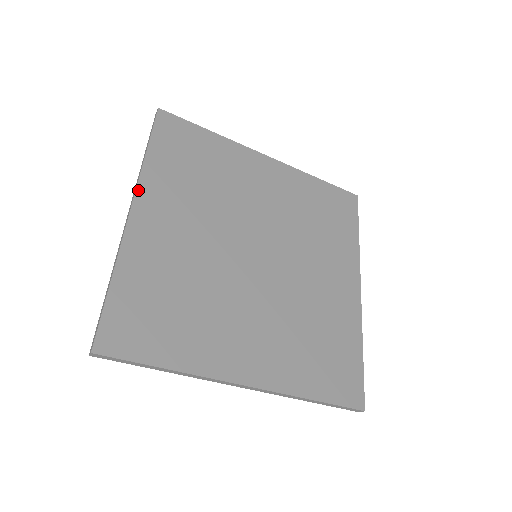
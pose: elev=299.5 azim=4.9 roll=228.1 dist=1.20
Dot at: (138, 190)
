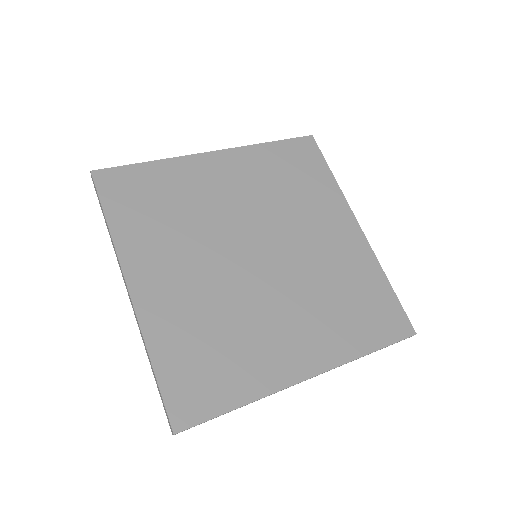
Dot at: (233, 149)
